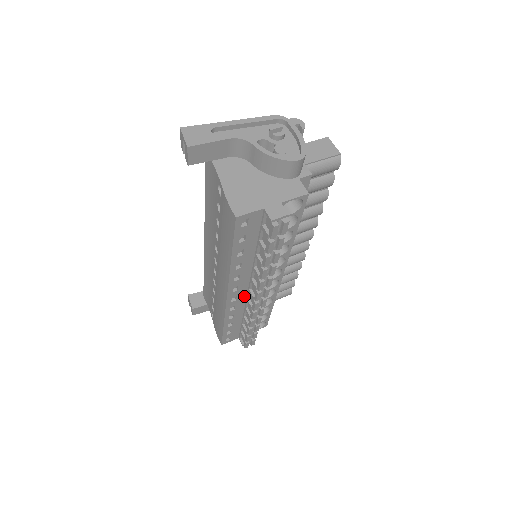
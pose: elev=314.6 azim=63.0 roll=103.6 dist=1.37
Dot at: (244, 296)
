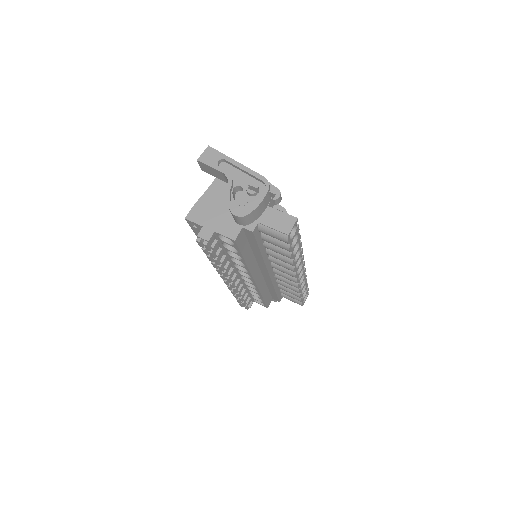
Dot at: occluded
